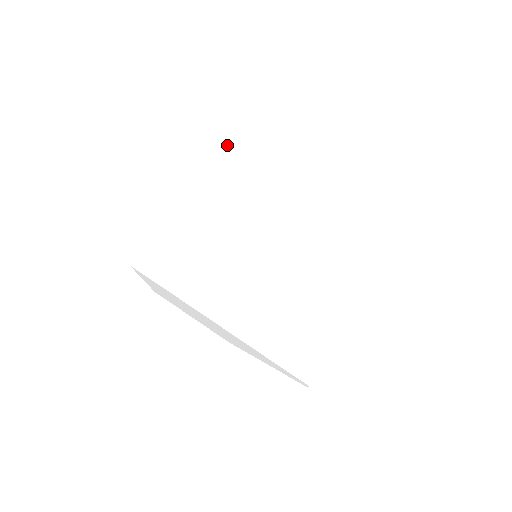
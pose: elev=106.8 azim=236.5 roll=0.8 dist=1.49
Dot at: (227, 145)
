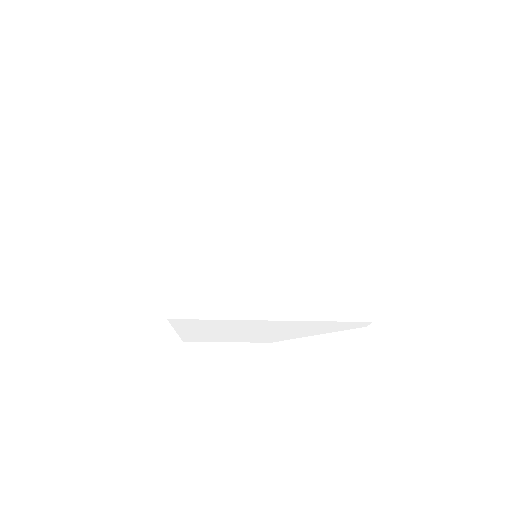
Dot at: (182, 179)
